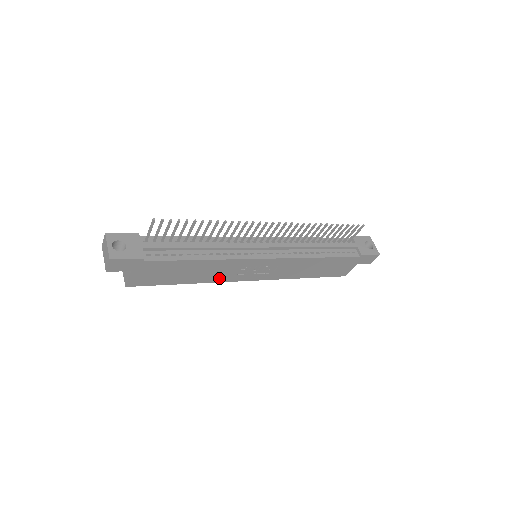
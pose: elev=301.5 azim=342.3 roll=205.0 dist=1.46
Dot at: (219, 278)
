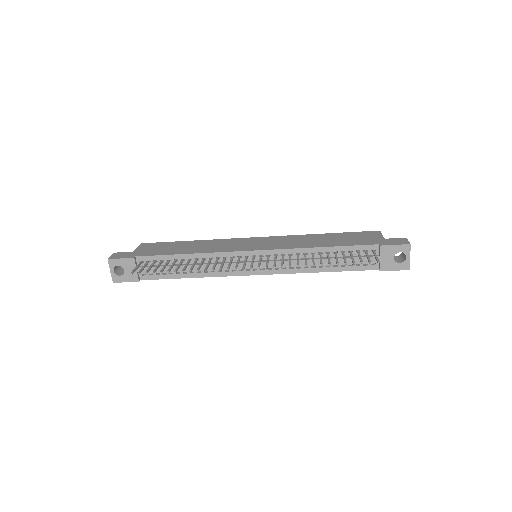
Dot at: occluded
